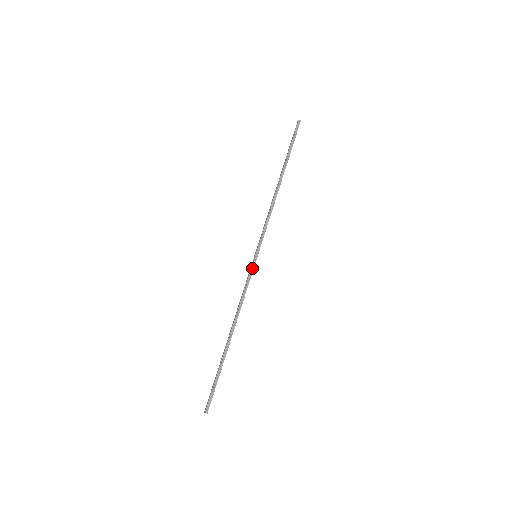
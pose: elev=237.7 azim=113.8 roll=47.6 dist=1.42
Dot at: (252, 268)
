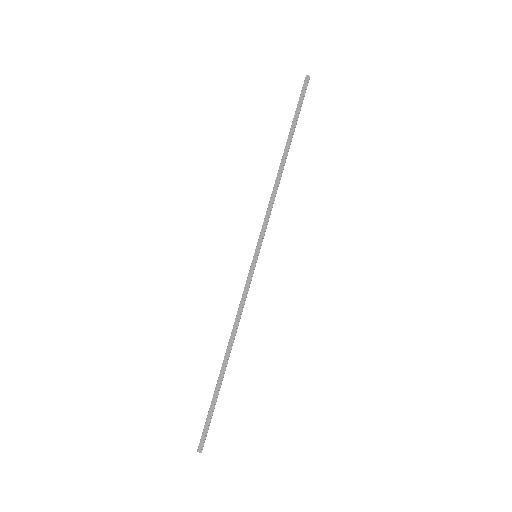
Dot at: (252, 272)
